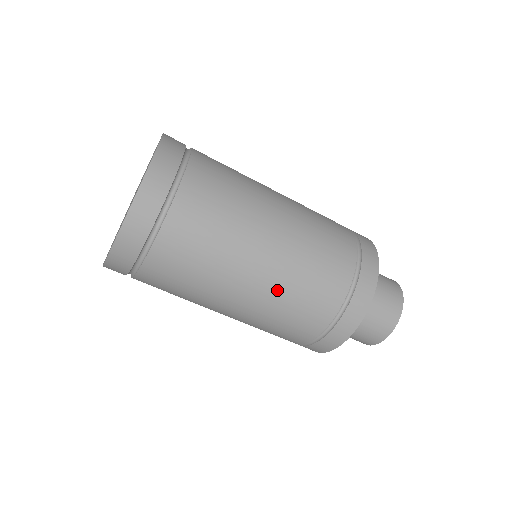
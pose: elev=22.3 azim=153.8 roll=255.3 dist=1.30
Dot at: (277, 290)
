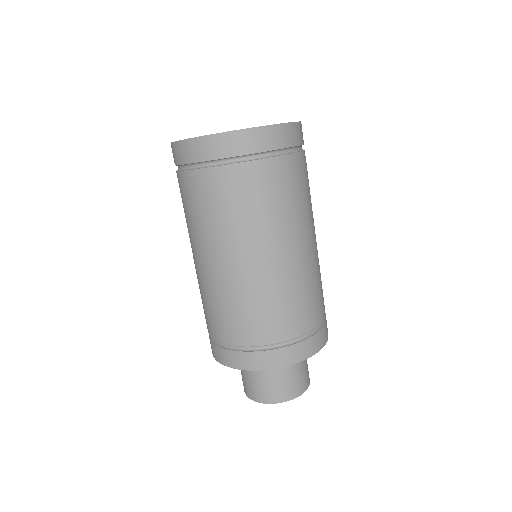
Dot at: (301, 273)
